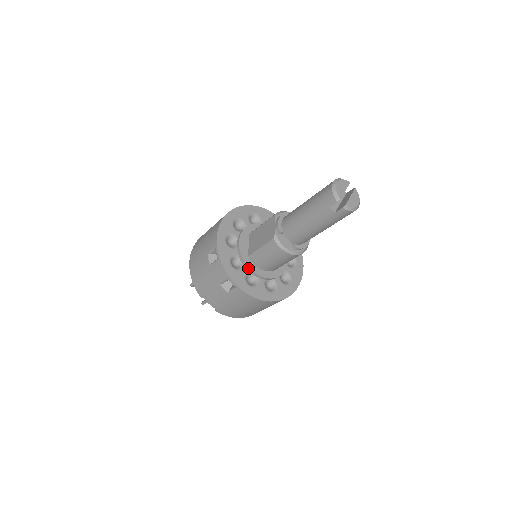
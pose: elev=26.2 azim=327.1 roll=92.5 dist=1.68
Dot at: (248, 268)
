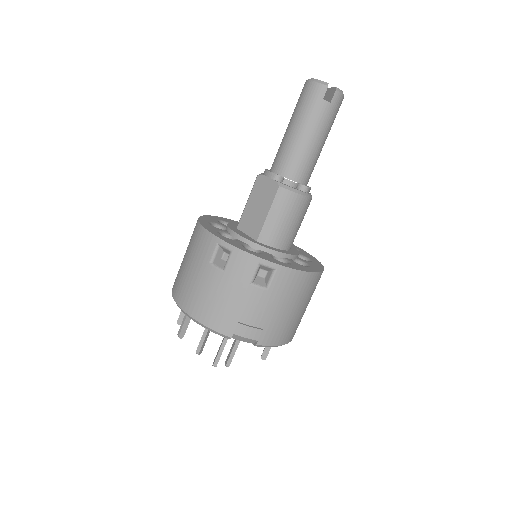
Dot at: (268, 250)
